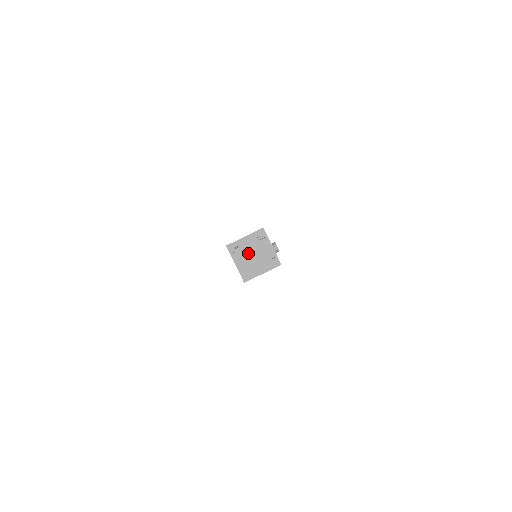
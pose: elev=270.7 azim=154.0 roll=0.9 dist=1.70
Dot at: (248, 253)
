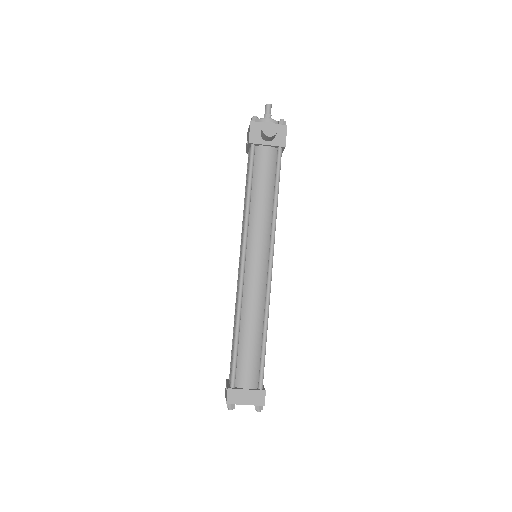
Dot at: occluded
